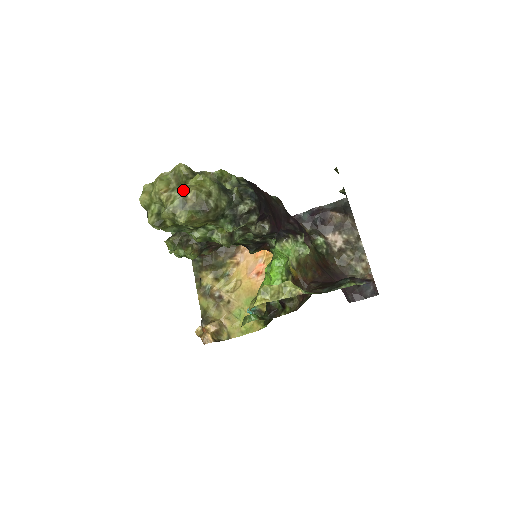
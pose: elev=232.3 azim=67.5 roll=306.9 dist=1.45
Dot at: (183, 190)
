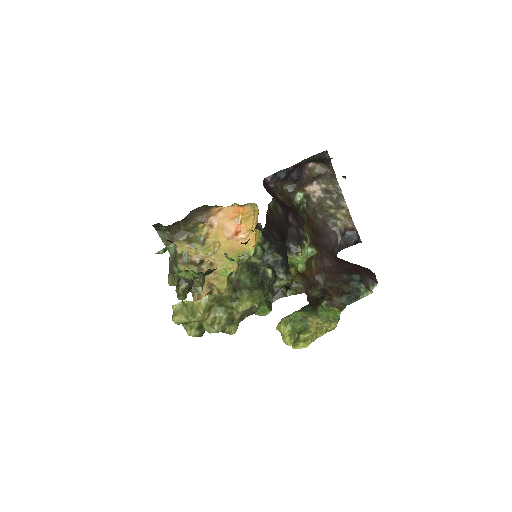
Dot at: (228, 309)
